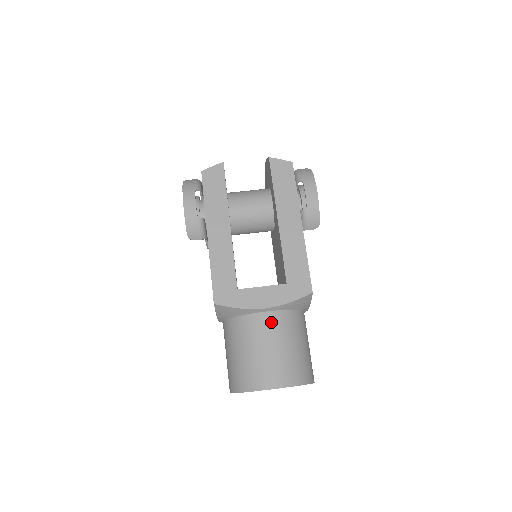
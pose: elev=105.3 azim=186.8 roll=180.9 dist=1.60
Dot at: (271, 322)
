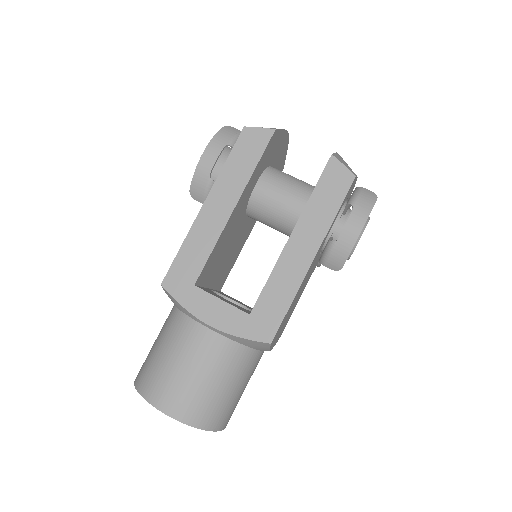
Dot at: (207, 343)
